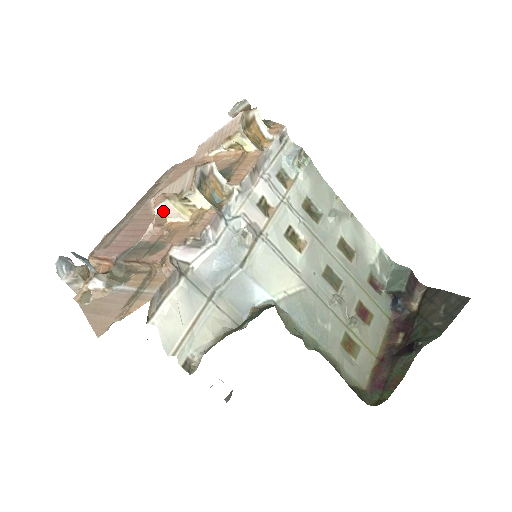
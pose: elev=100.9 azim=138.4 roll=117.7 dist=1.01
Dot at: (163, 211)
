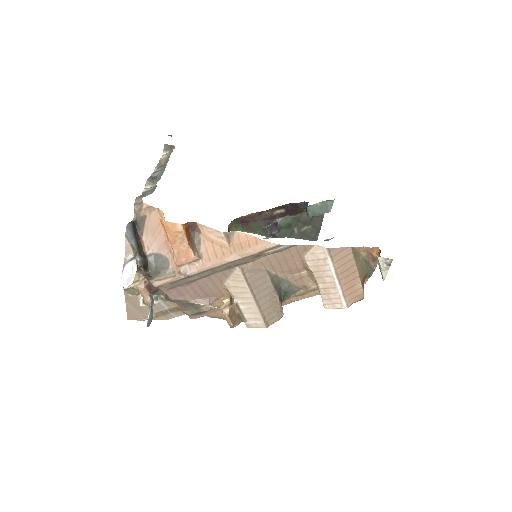
Dot at: occluded
